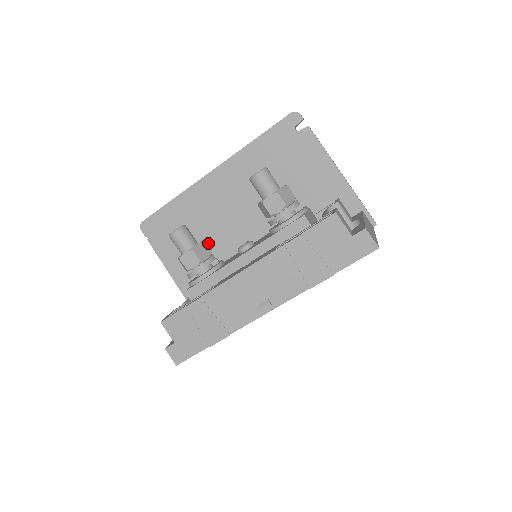
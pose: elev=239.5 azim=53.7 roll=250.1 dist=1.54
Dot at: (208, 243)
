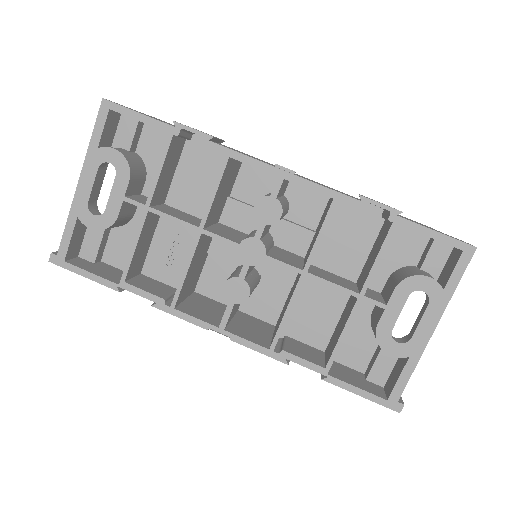
Dot at: occluded
